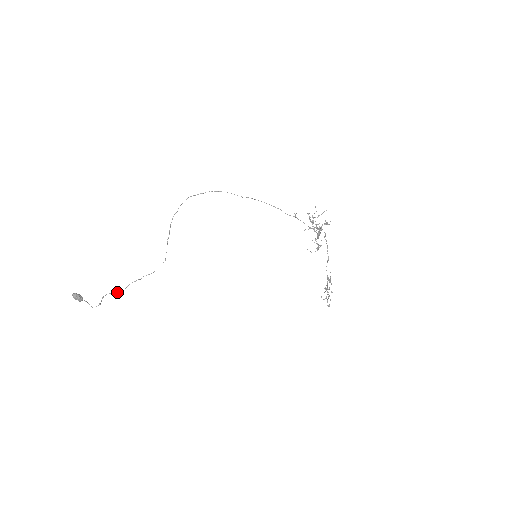
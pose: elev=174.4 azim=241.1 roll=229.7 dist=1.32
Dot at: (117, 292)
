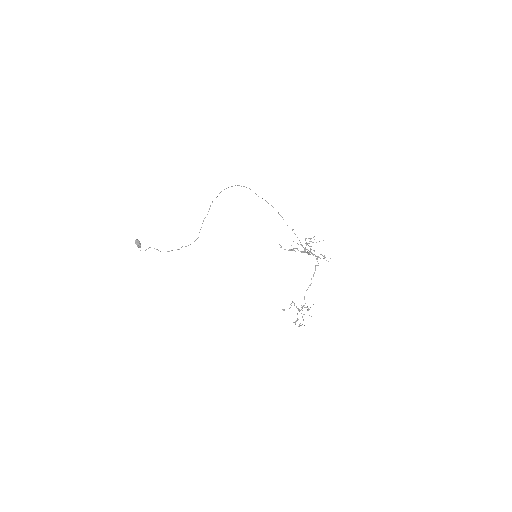
Dot at: occluded
